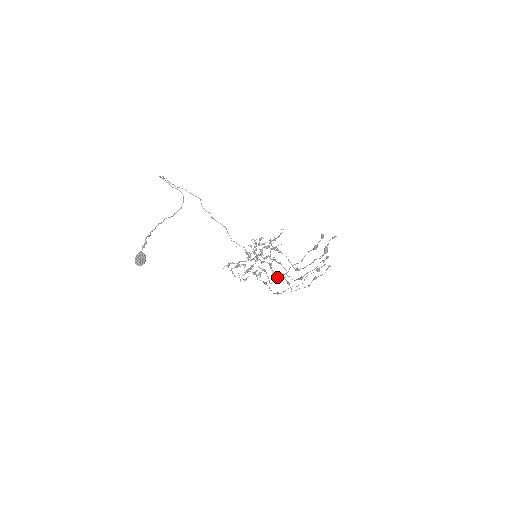
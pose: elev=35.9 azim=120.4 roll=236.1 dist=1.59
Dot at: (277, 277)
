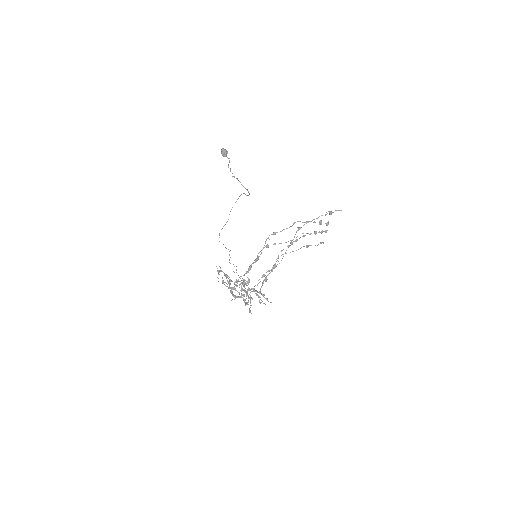
Dot at: occluded
